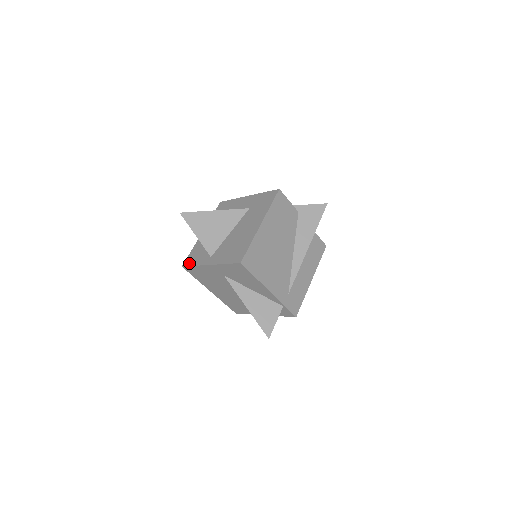
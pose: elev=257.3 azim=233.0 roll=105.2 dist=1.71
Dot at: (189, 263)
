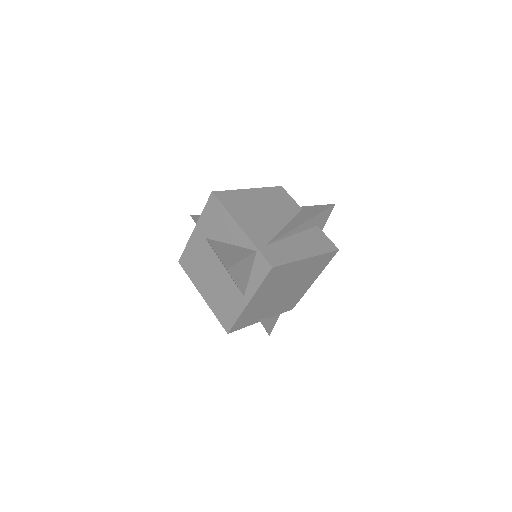
Dot at: occluded
